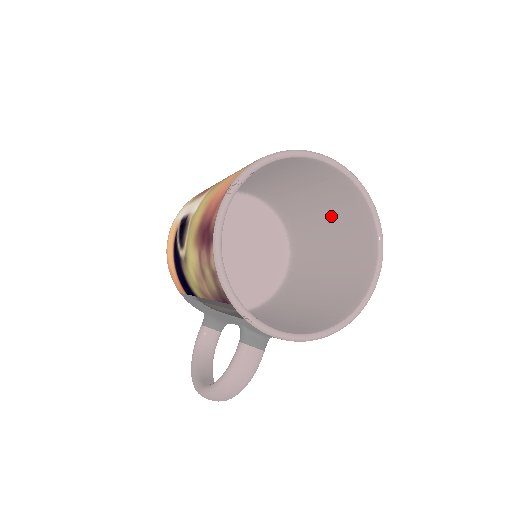
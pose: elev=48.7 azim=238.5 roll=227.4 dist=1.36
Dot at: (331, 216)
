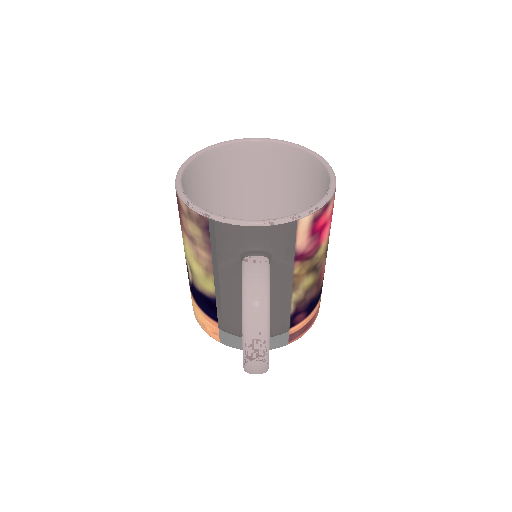
Dot at: (295, 196)
